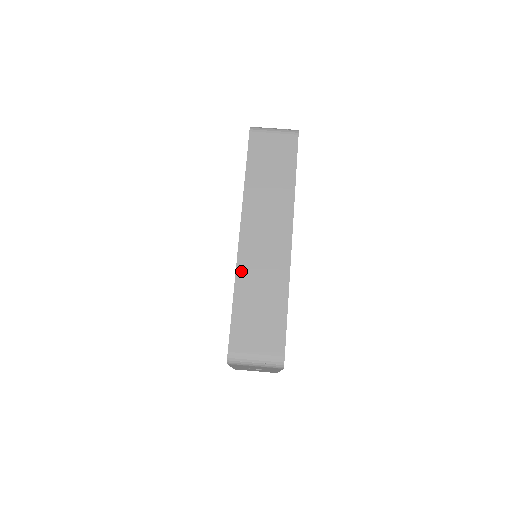
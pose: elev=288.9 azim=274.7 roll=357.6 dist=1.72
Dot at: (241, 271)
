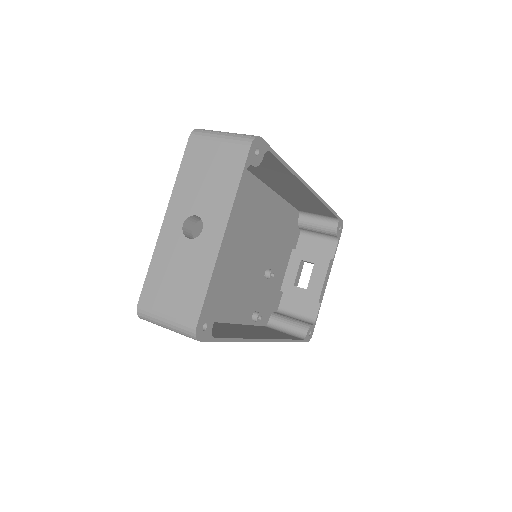
Dot at: occluded
